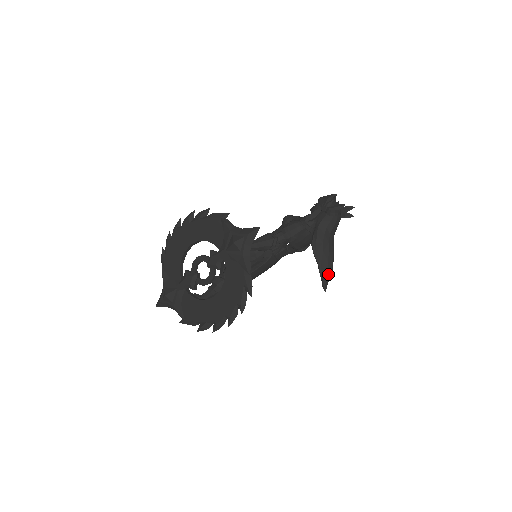
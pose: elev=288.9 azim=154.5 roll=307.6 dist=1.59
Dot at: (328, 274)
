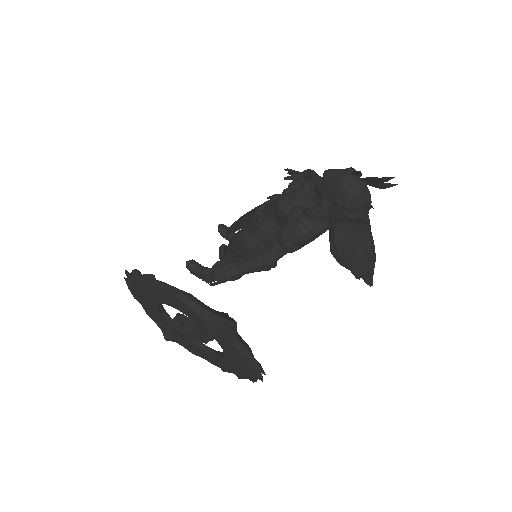
Dot at: (370, 272)
